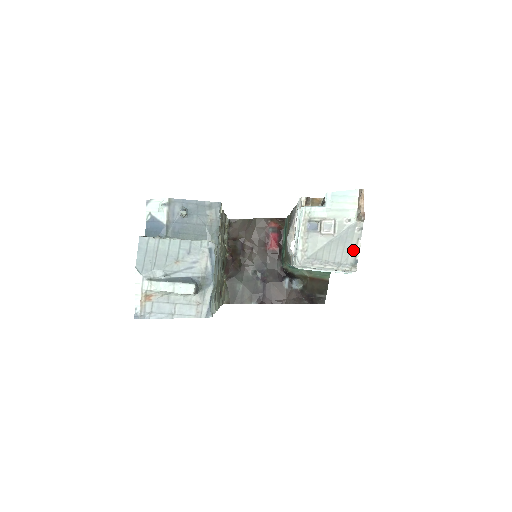
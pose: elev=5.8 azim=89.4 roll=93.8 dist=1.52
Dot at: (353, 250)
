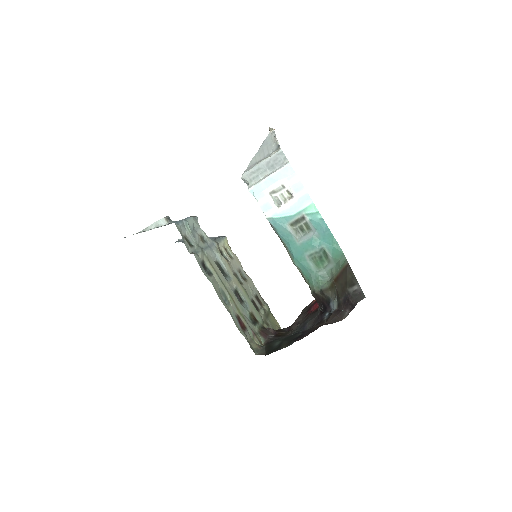
Dot at: (274, 143)
